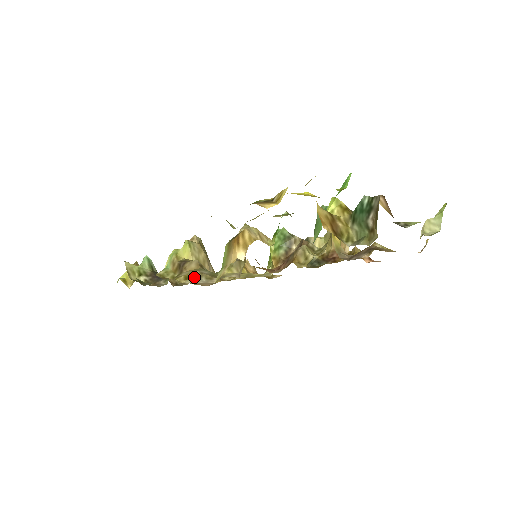
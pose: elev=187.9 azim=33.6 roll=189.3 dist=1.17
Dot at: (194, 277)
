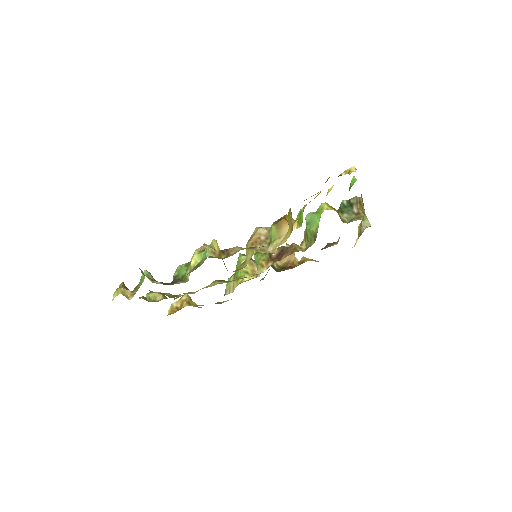
Dot at: occluded
